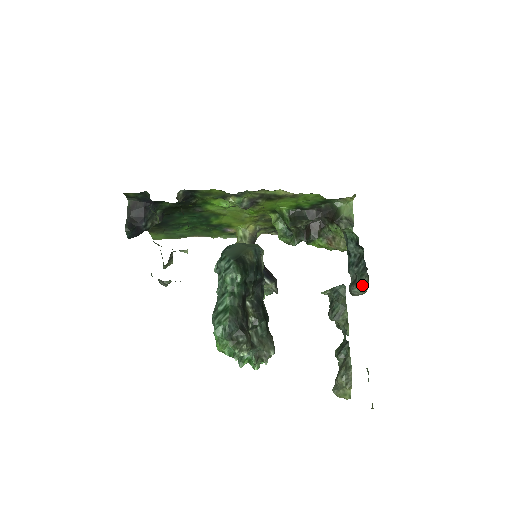
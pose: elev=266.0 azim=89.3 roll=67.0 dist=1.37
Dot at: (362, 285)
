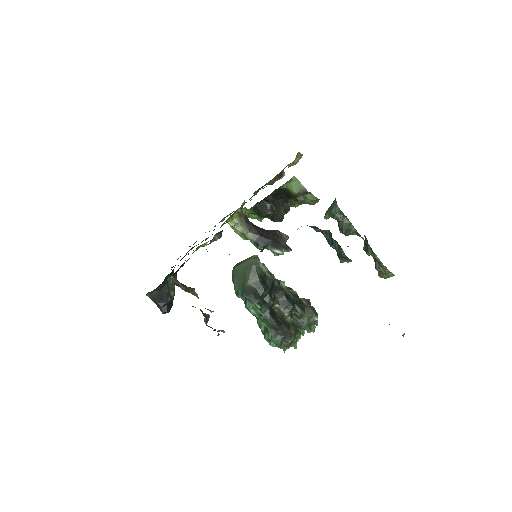
Dot at: (345, 260)
